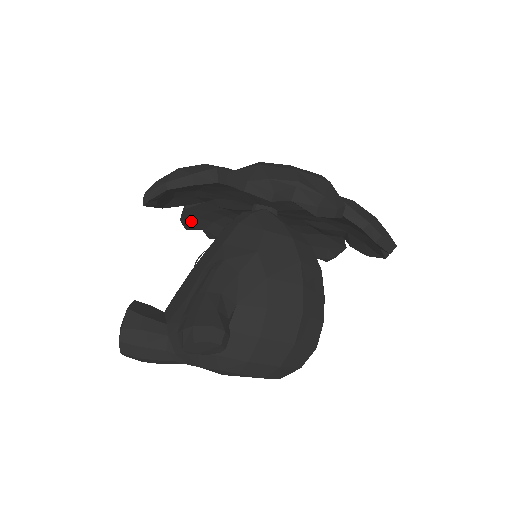
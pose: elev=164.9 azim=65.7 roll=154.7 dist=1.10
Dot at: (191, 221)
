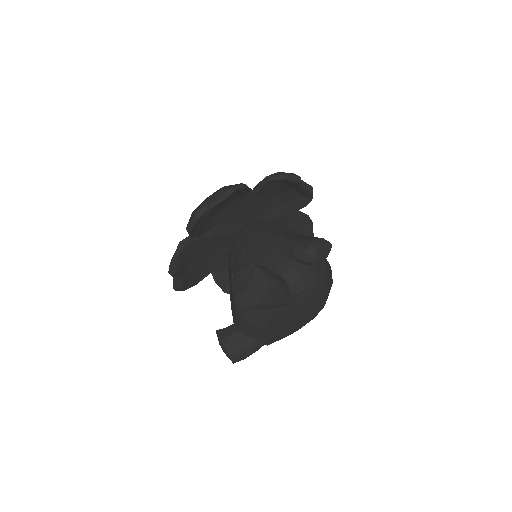
Dot at: (179, 264)
